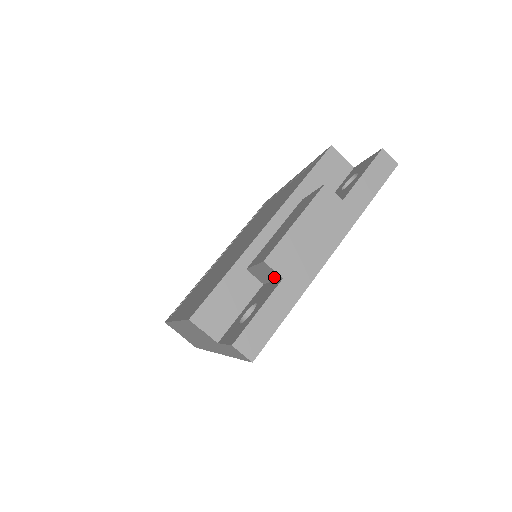
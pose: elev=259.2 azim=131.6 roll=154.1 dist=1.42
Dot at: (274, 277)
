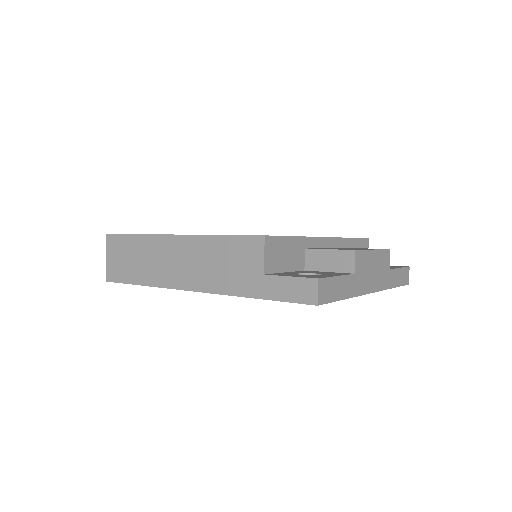
Dot at: (341, 269)
